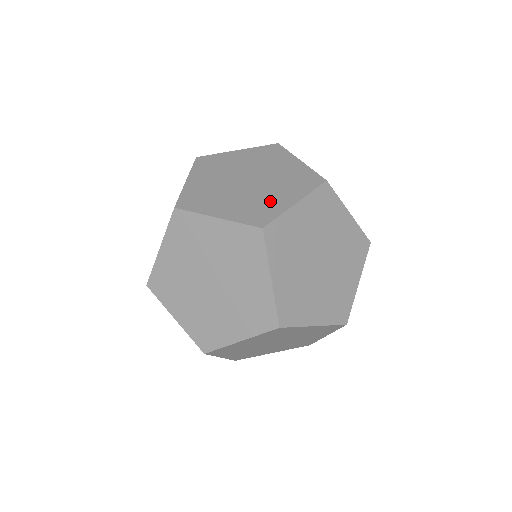
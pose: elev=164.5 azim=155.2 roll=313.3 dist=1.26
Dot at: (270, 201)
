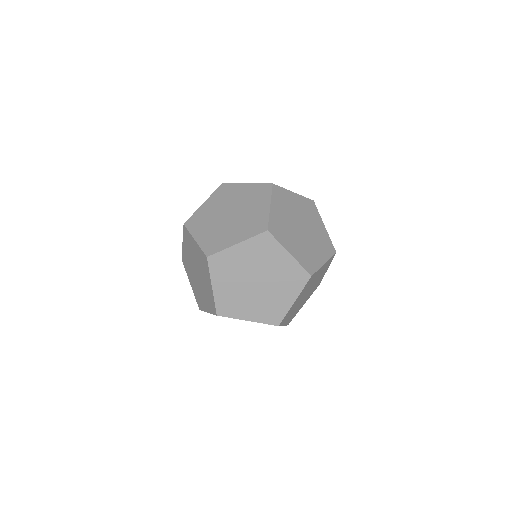
Dot at: (226, 237)
